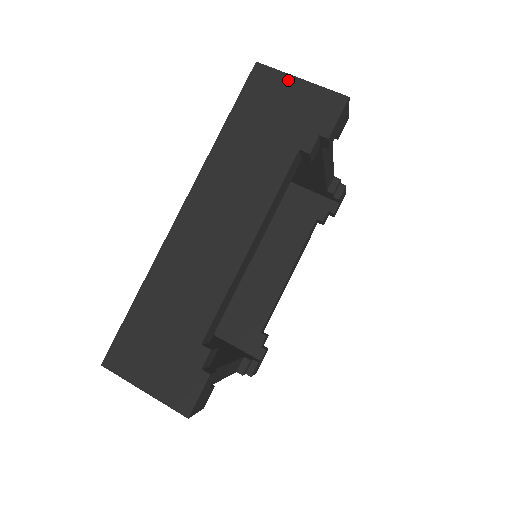
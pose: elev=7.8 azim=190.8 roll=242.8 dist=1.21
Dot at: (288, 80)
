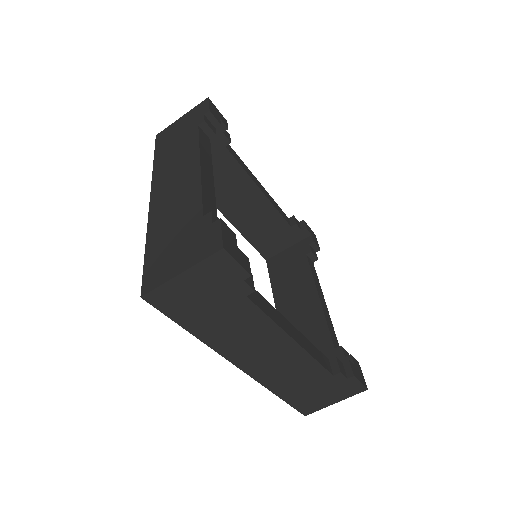
Dot at: (175, 123)
